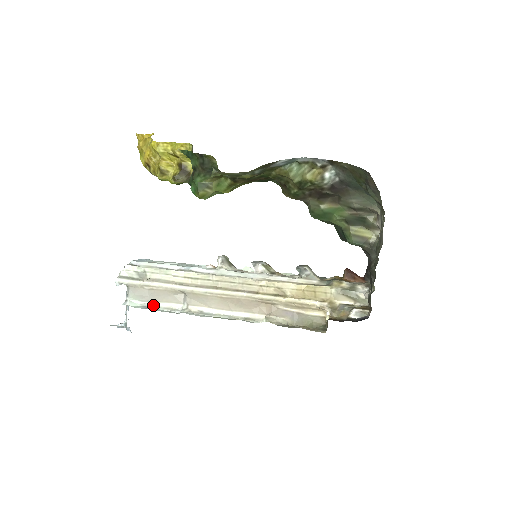
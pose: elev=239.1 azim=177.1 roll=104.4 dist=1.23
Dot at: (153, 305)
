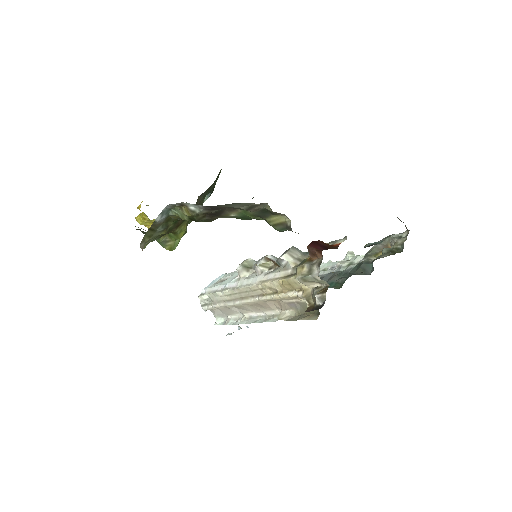
Dot at: (228, 319)
